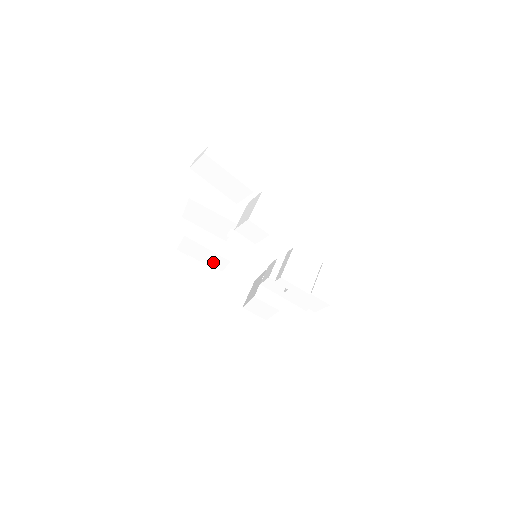
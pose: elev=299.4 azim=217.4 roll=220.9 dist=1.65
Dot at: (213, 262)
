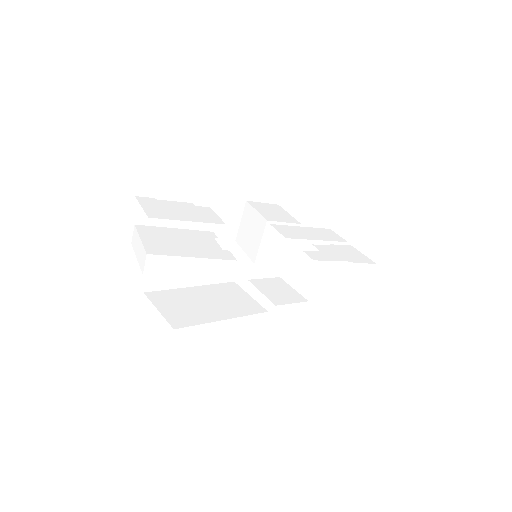
Dot at: occluded
